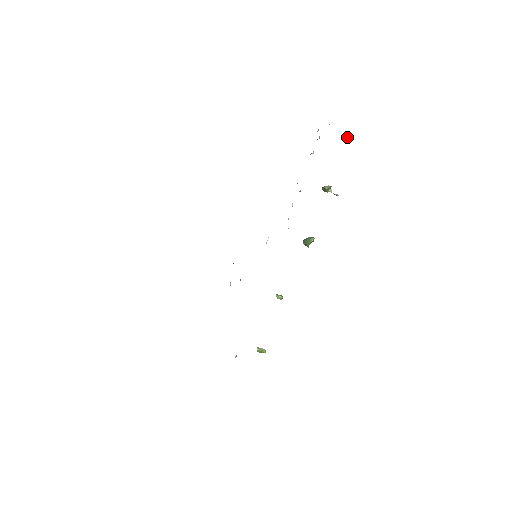
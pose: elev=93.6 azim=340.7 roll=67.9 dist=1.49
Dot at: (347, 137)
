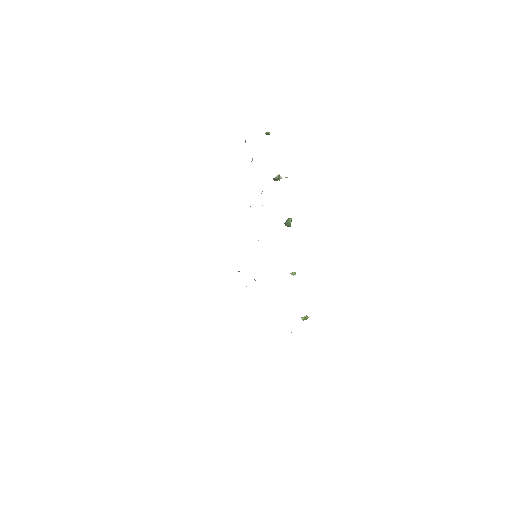
Dot at: (268, 133)
